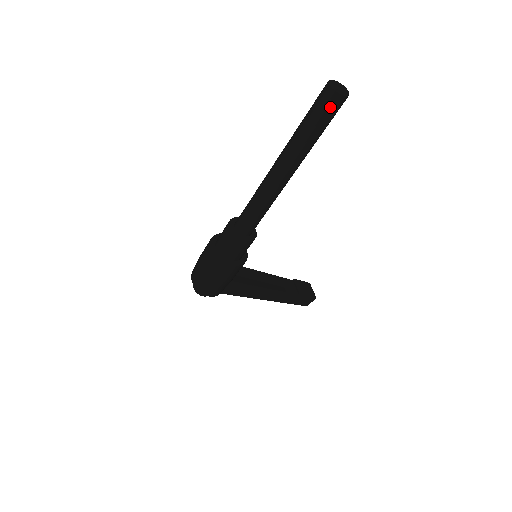
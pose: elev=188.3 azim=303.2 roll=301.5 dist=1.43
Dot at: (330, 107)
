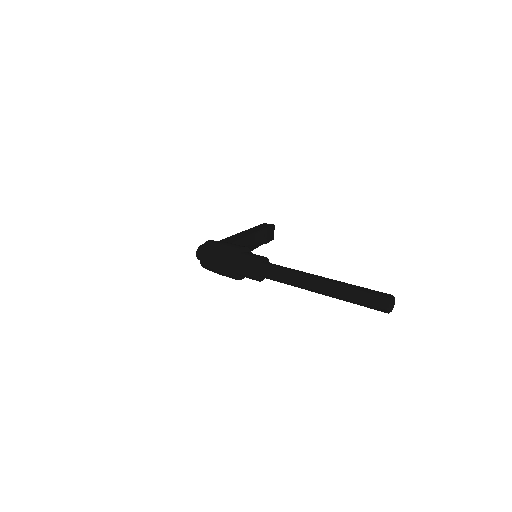
Dot at: (377, 310)
